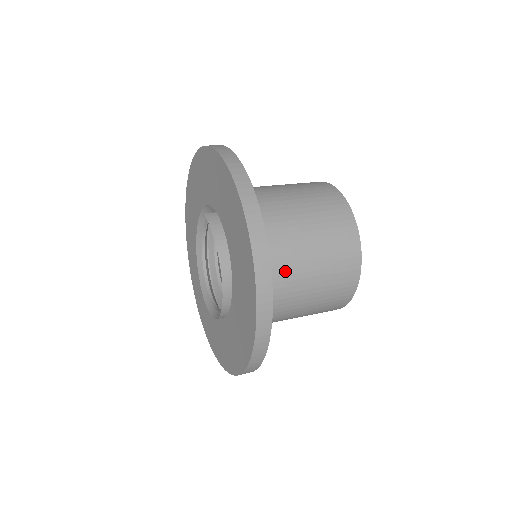
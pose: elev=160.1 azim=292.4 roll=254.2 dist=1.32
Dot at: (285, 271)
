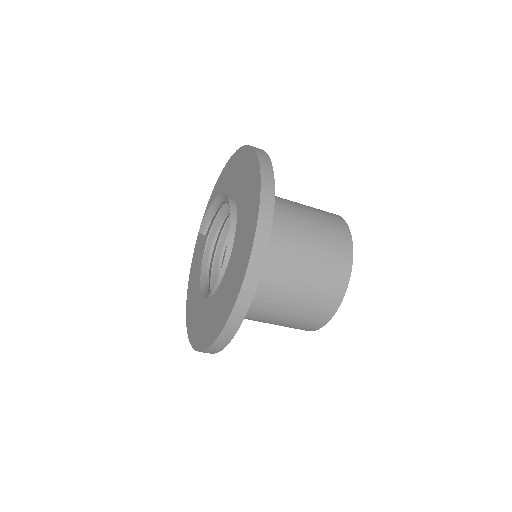
Dot at: occluded
